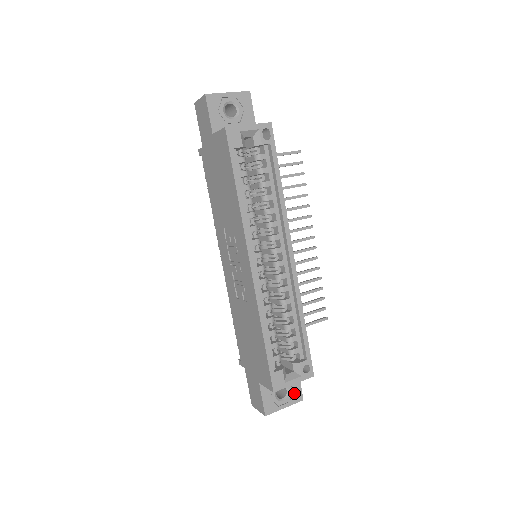
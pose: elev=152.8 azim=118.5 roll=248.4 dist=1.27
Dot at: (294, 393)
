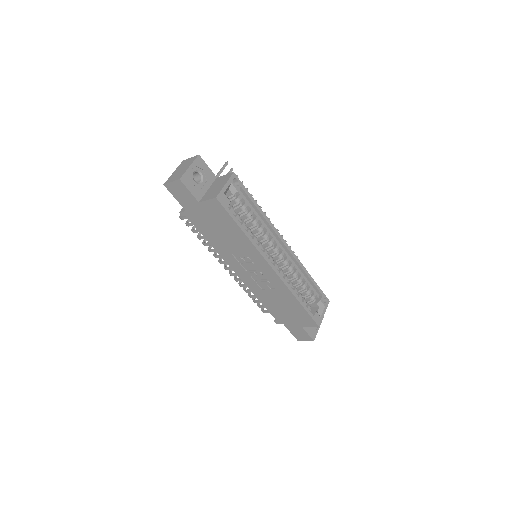
Dot at: occluded
